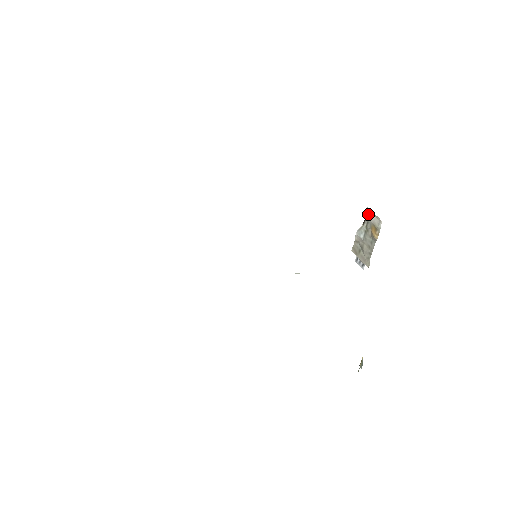
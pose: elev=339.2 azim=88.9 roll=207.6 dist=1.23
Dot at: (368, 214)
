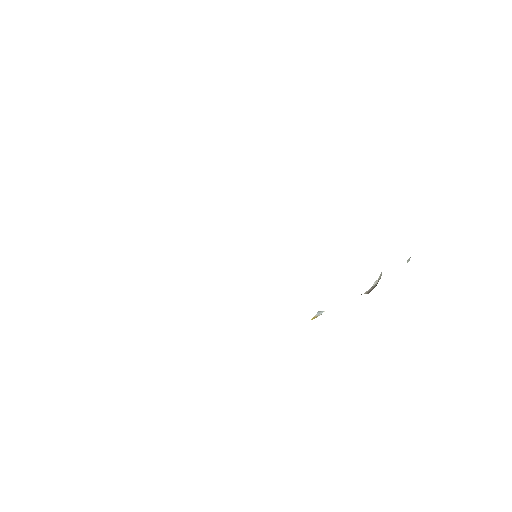
Dot at: occluded
